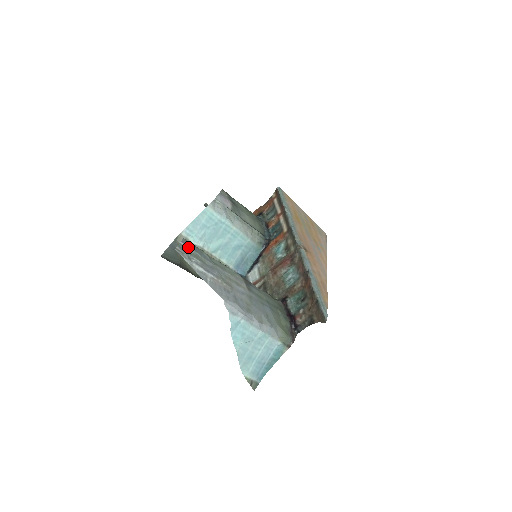
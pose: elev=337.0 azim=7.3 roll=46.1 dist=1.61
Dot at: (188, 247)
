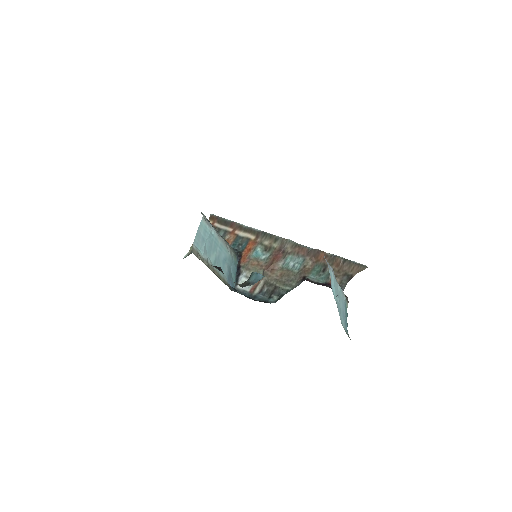
Dot at: occluded
